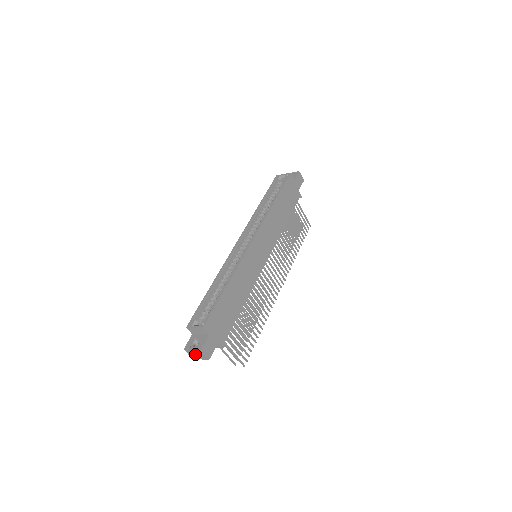
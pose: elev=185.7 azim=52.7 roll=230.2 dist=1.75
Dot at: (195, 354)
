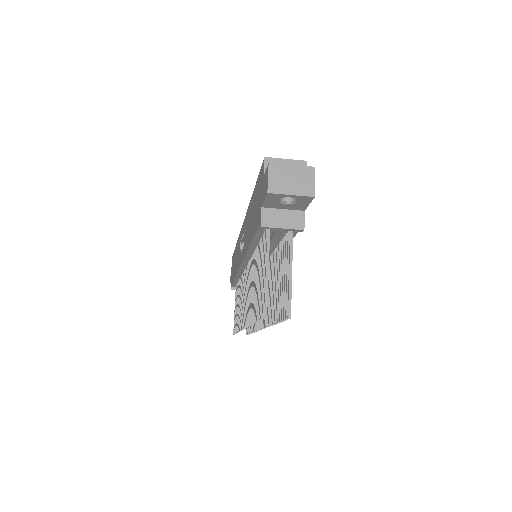
Dot at: (289, 178)
